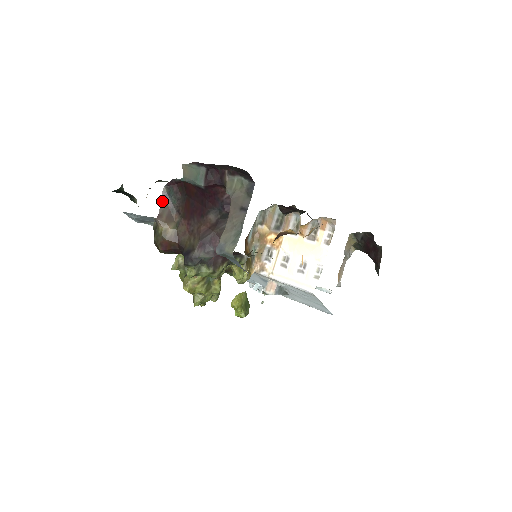
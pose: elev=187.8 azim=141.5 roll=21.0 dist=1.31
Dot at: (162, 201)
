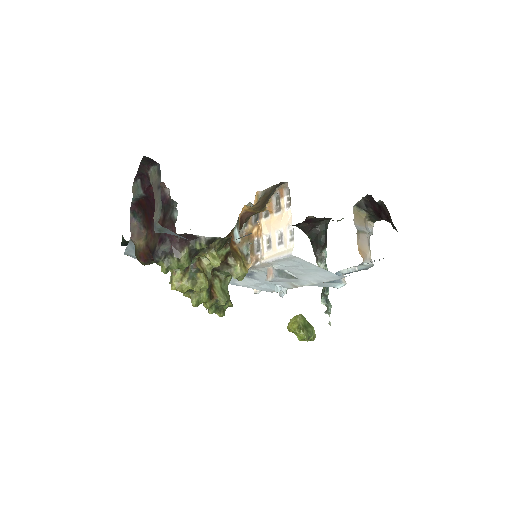
Dot at: (131, 224)
